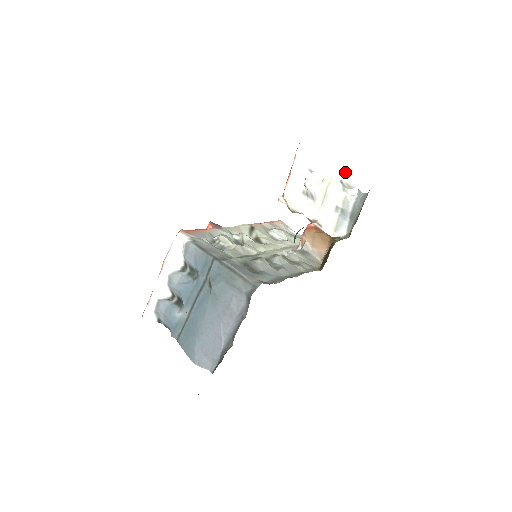
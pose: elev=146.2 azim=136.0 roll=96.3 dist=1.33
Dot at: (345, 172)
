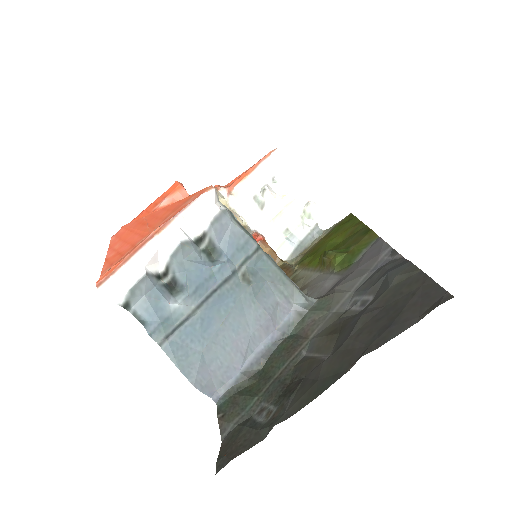
Dot at: occluded
